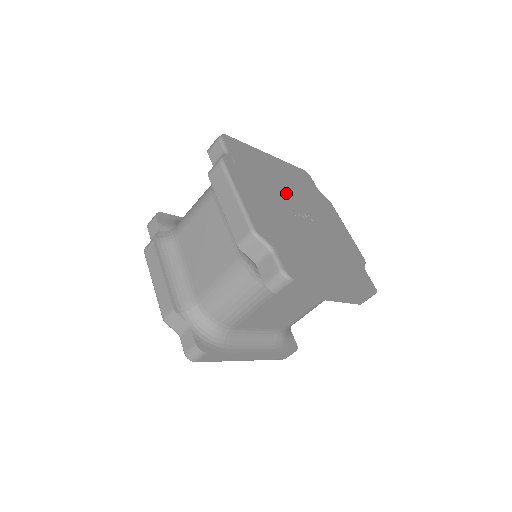
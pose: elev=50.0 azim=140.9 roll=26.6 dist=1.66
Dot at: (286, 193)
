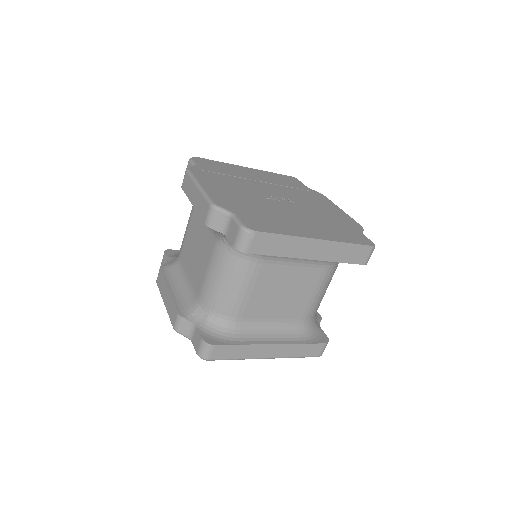
Dot at: (262, 187)
